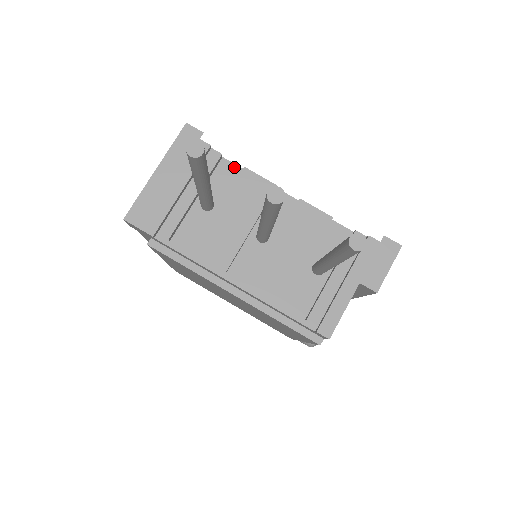
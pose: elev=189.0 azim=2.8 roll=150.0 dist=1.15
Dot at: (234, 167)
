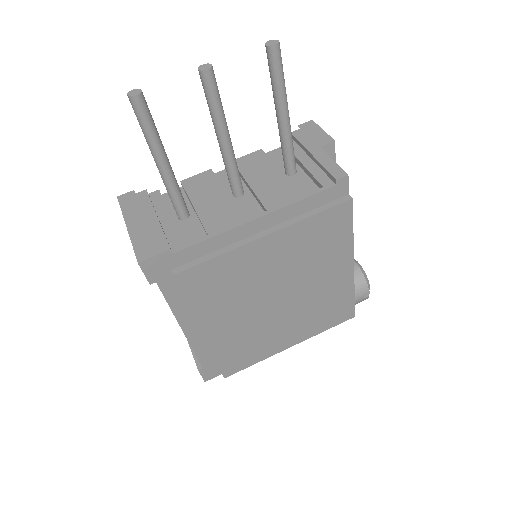
Dot at: occluded
